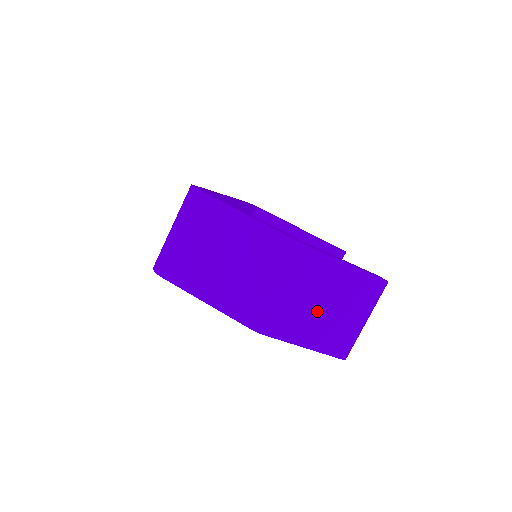
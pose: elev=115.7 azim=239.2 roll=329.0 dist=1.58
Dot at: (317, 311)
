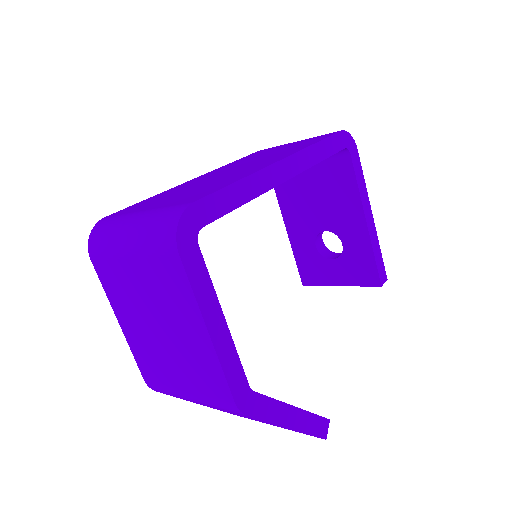
Dot at: occluded
